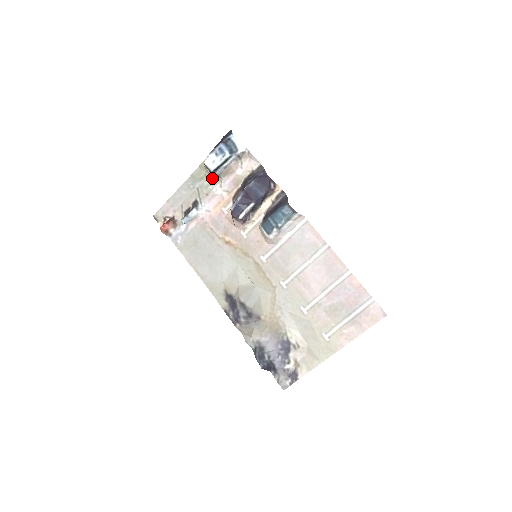
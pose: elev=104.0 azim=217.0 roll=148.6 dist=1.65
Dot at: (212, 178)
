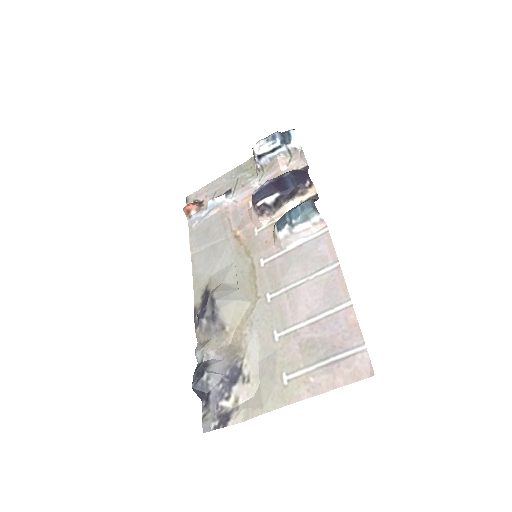
Dot at: (256, 171)
